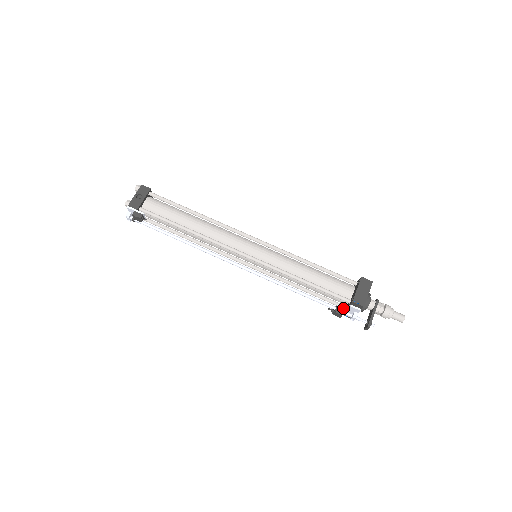
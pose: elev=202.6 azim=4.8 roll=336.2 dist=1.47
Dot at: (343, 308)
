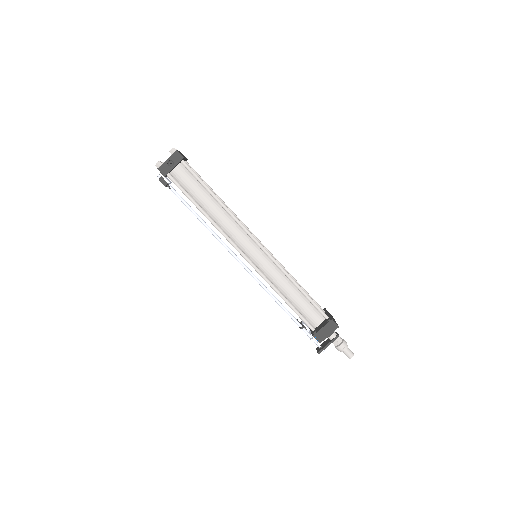
Dot at: (307, 328)
